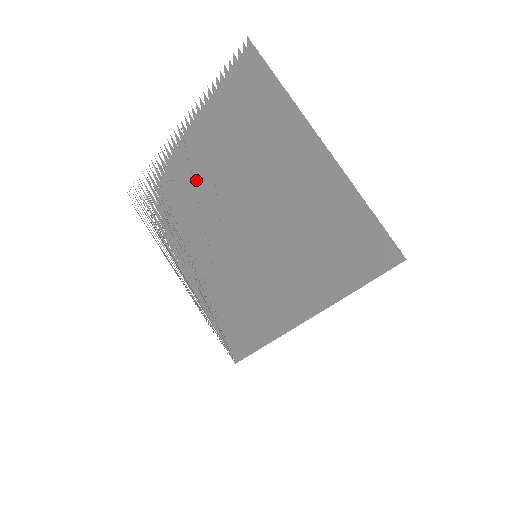
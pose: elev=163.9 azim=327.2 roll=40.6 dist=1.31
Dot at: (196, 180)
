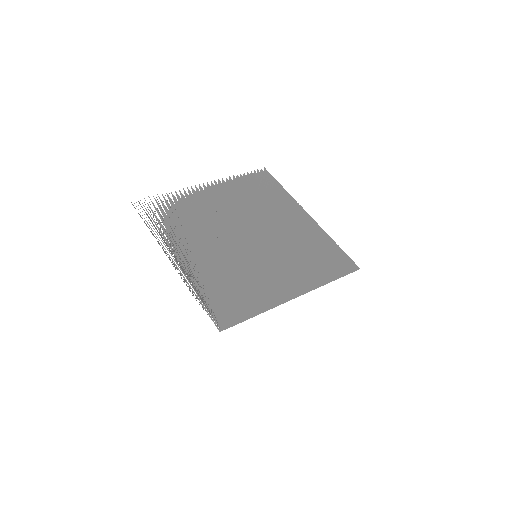
Dot at: (211, 209)
